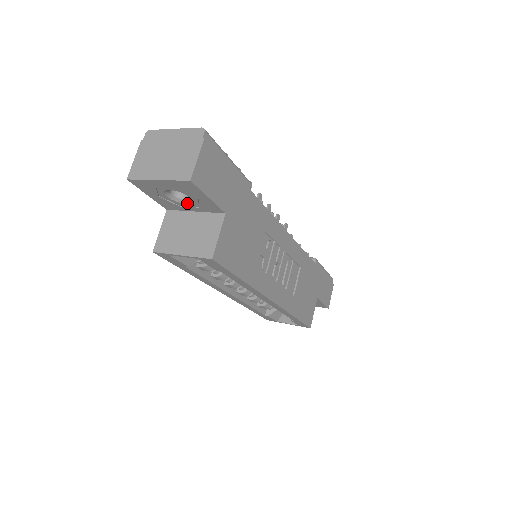
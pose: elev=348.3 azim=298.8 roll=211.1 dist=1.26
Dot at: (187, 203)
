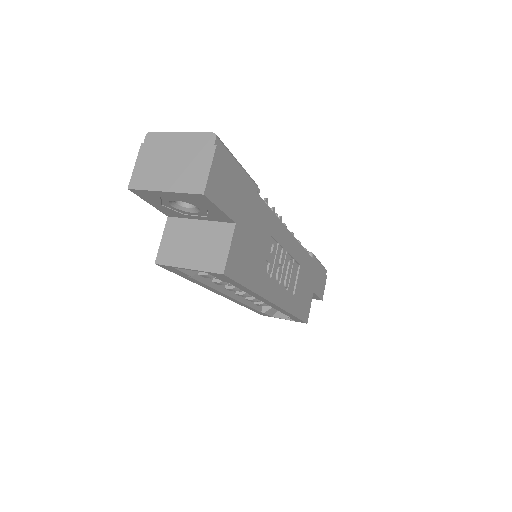
Dot at: (193, 212)
